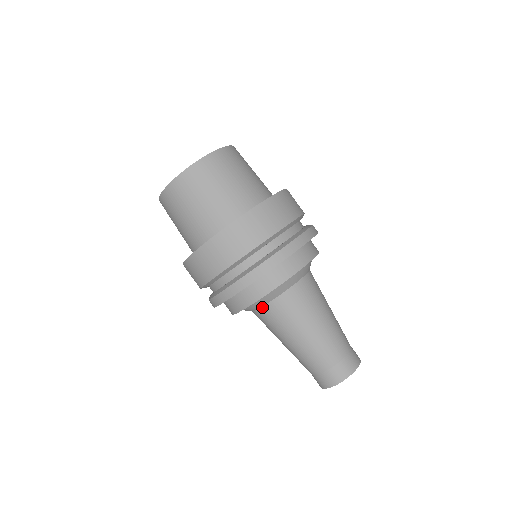
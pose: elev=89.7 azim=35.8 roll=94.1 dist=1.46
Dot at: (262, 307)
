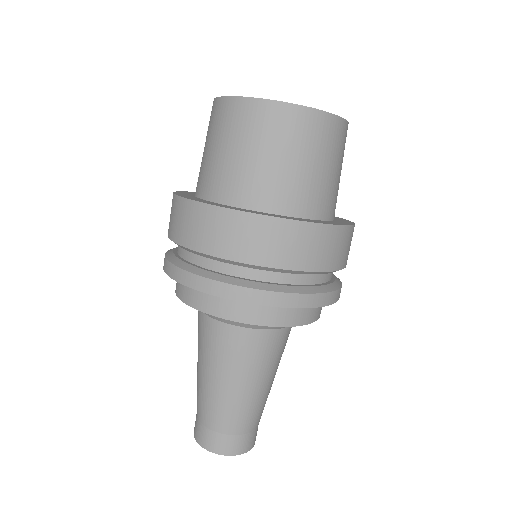
Dot at: occluded
